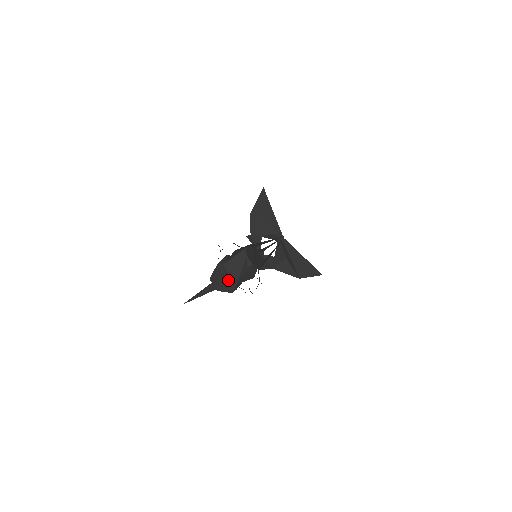
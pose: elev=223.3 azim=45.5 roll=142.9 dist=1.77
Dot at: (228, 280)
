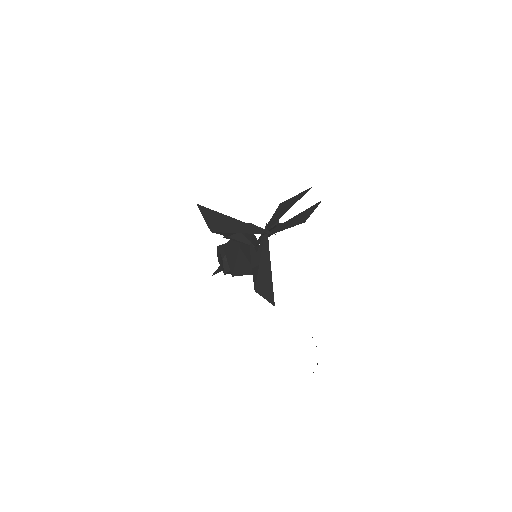
Dot at: occluded
